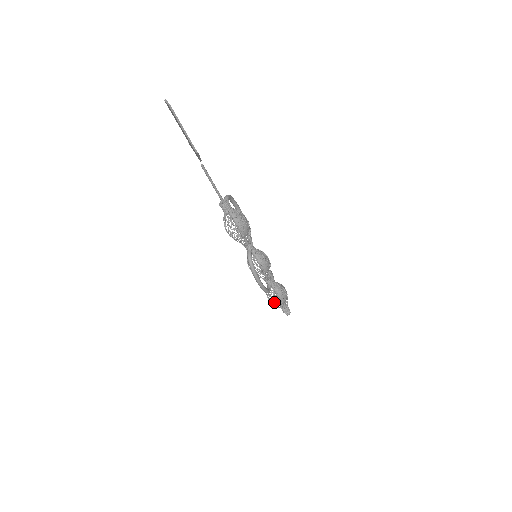
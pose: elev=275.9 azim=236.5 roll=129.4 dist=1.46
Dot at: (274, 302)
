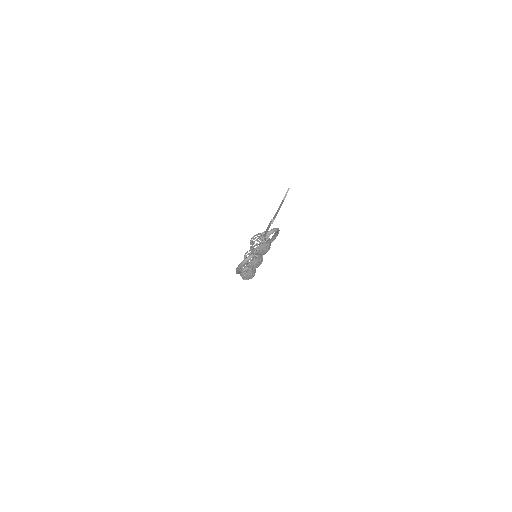
Dot at: occluded
